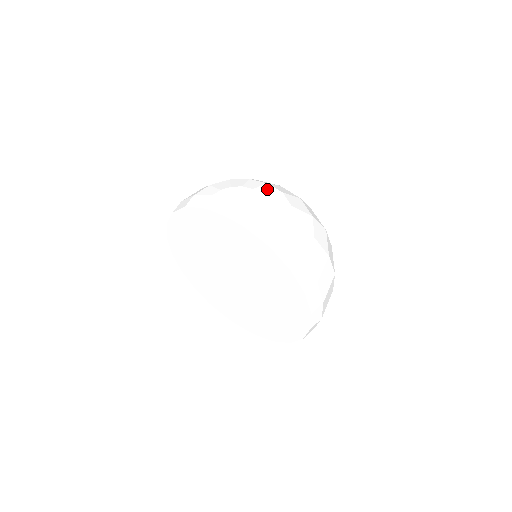
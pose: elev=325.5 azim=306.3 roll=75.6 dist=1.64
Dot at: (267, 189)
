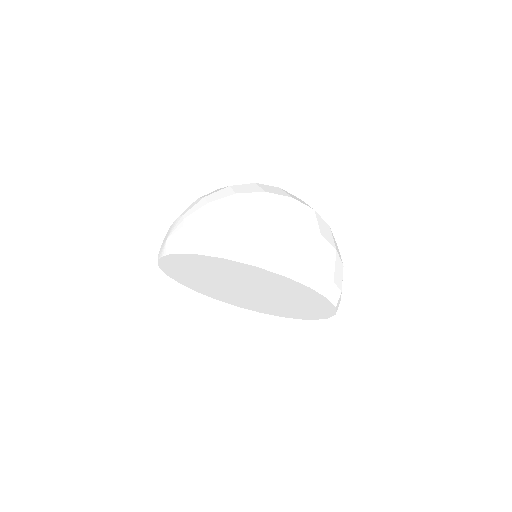
Dot at: occluded
